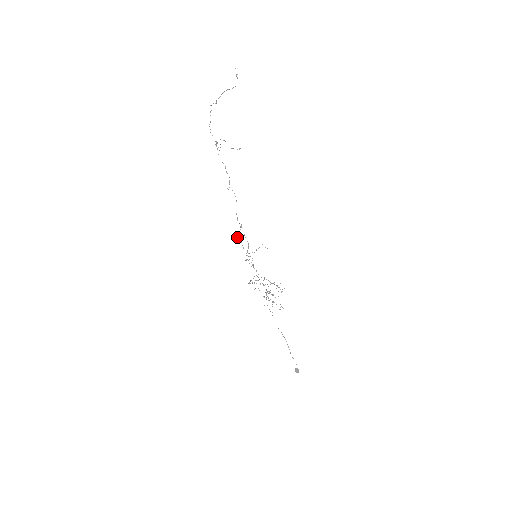
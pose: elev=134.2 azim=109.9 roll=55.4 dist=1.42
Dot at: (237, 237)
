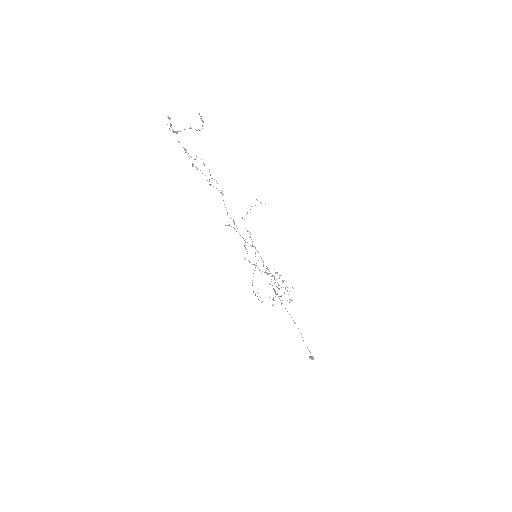
Dot at: occluded
